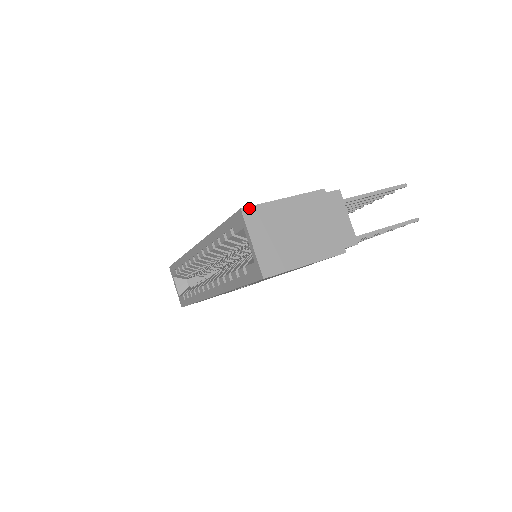
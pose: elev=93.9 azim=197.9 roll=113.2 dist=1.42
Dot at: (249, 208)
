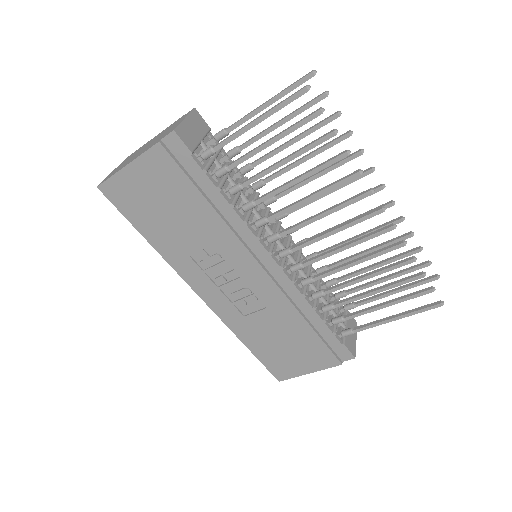
Dot at: (130, 155)
